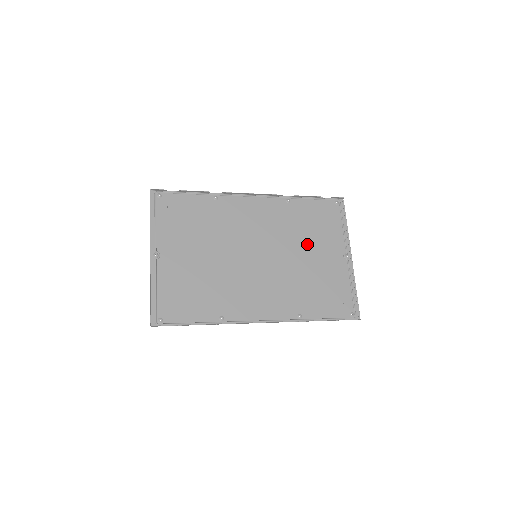
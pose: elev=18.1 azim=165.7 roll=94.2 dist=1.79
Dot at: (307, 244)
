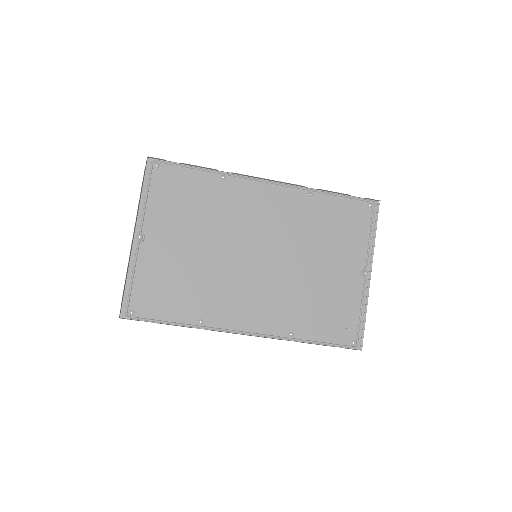
Dot at: (320, 251)
